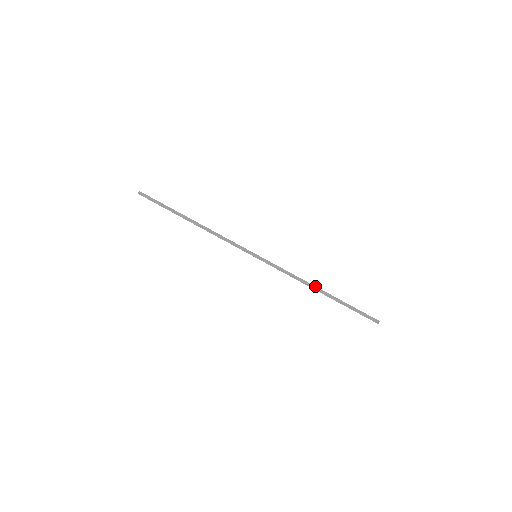
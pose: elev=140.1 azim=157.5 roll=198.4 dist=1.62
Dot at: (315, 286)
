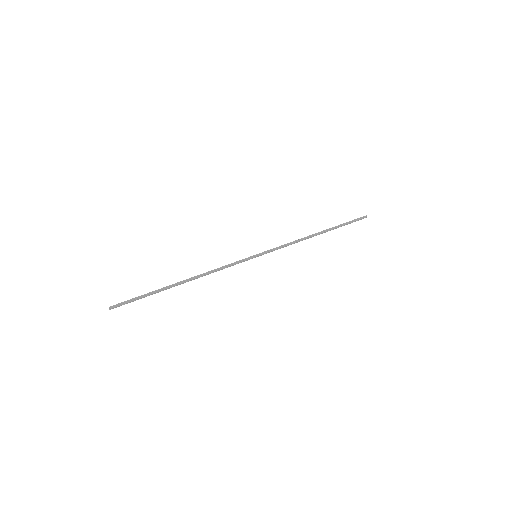
Dot at: (312, 235)
